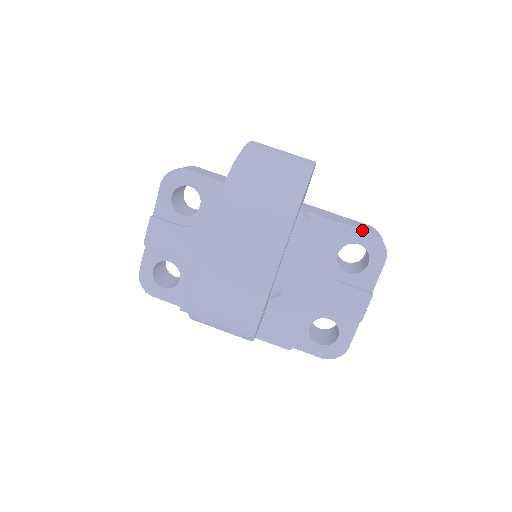
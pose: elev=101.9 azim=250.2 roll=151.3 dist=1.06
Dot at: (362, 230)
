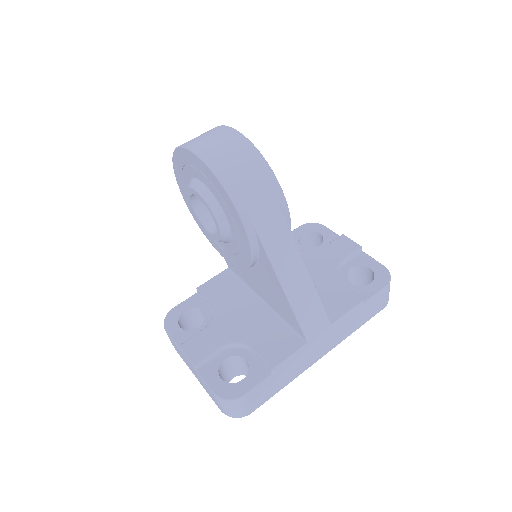
Dot at: (294, 230)
